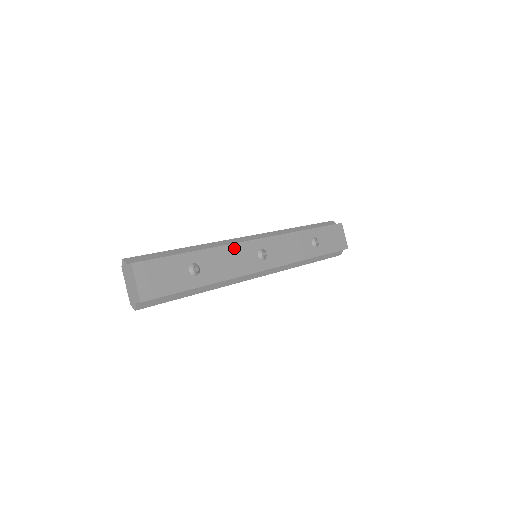
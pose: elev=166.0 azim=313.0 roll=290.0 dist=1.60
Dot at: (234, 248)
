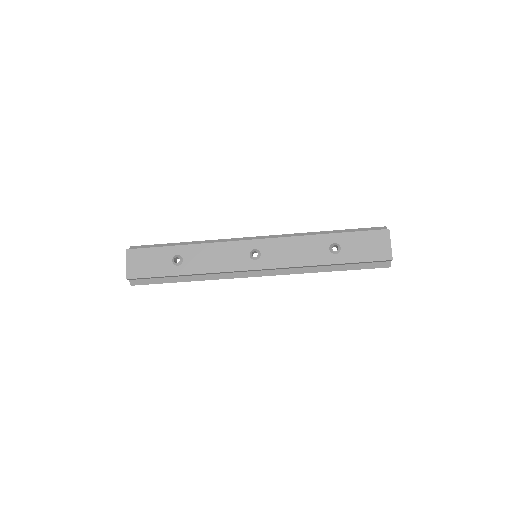
Dot at: (223, 246)
